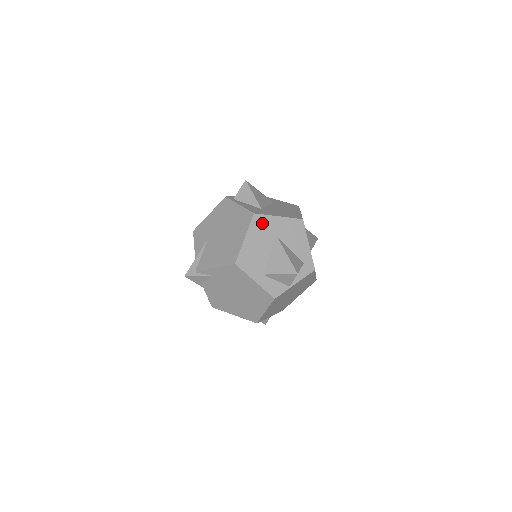
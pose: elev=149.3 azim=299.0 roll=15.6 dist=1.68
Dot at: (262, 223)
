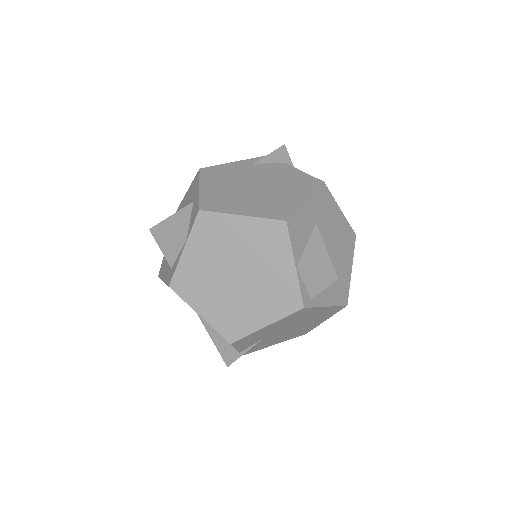
Dot at: occluded
